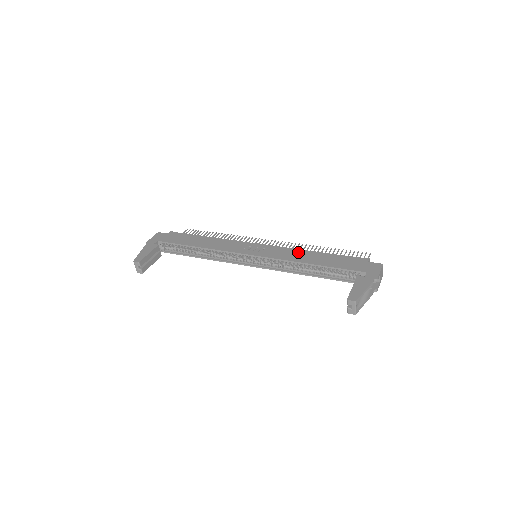
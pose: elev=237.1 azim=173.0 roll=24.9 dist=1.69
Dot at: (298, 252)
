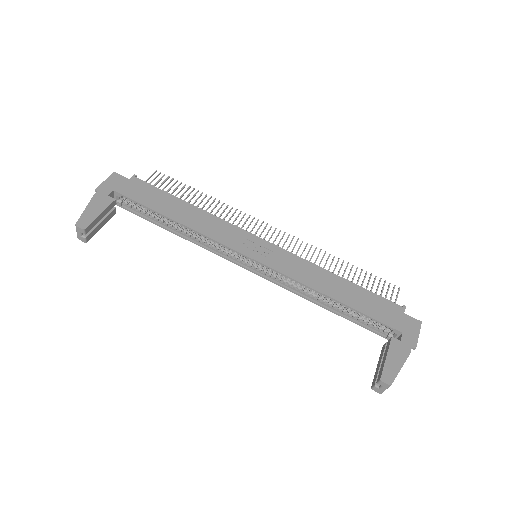
Dot at: (316, 271)
